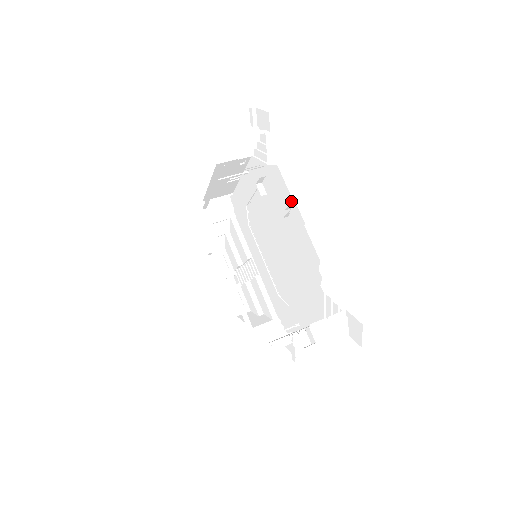
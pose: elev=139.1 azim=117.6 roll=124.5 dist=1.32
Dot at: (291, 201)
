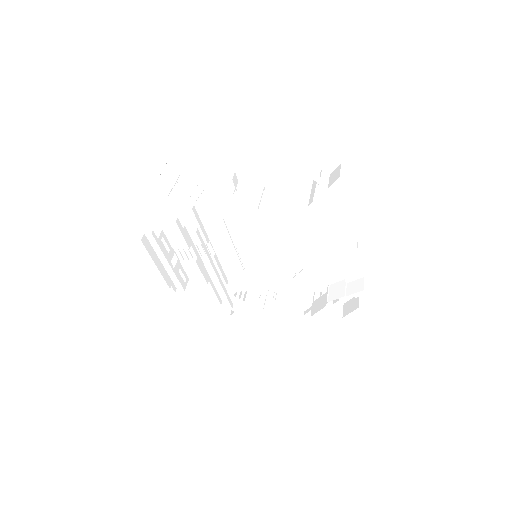
Dot at: occluded
